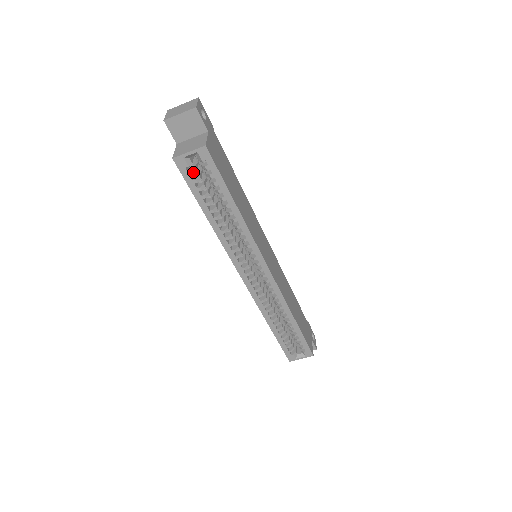
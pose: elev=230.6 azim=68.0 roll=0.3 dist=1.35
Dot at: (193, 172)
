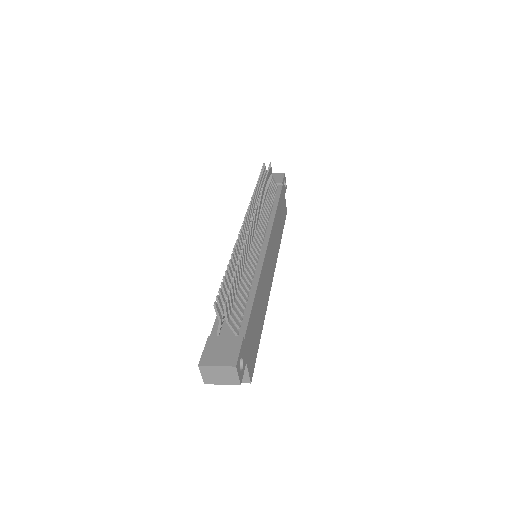
Dot at: occluded
